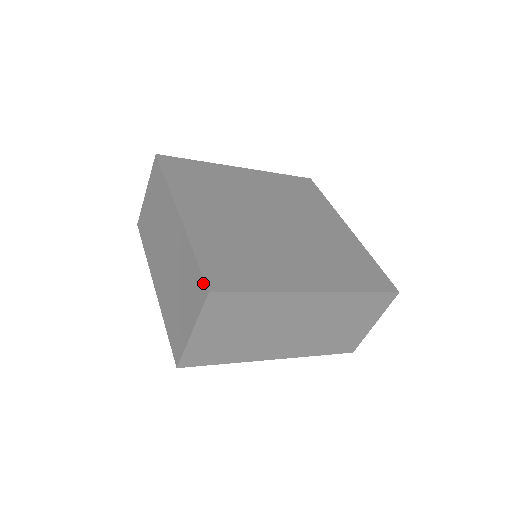
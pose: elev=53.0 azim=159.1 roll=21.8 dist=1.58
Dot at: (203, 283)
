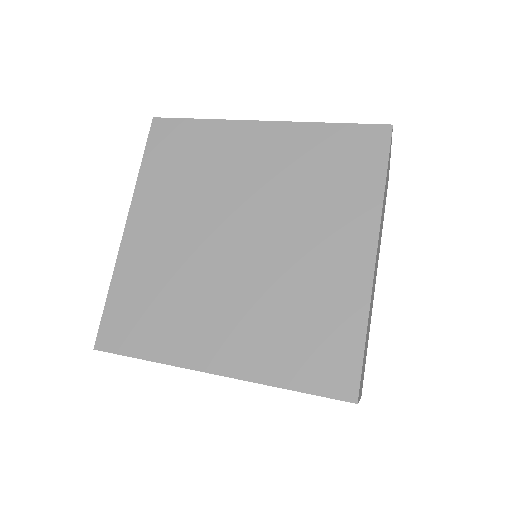
Dot at: occluded
